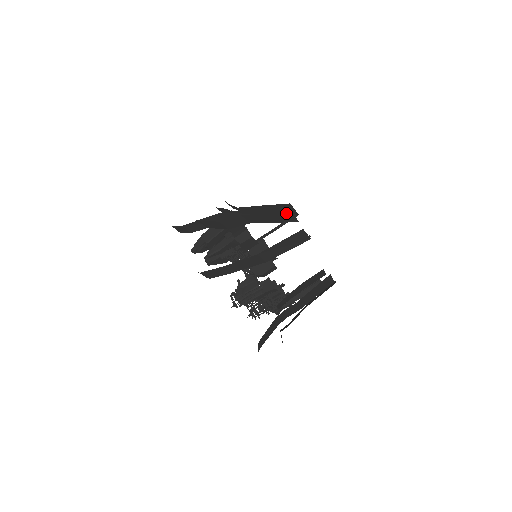
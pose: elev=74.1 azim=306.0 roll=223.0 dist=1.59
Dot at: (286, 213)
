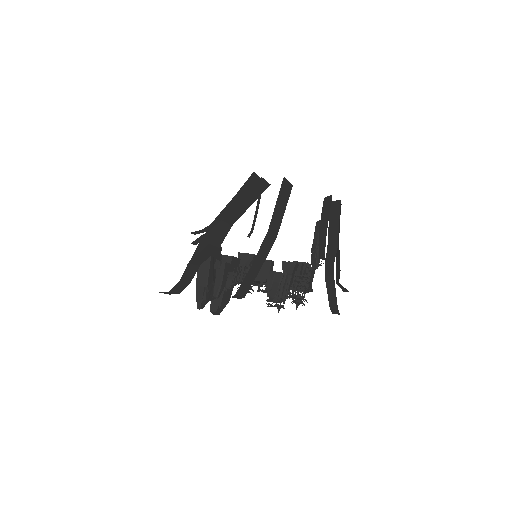
Dot at: (257, 182)
